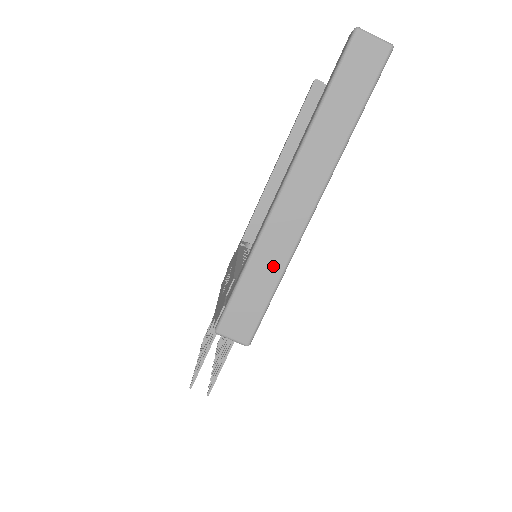
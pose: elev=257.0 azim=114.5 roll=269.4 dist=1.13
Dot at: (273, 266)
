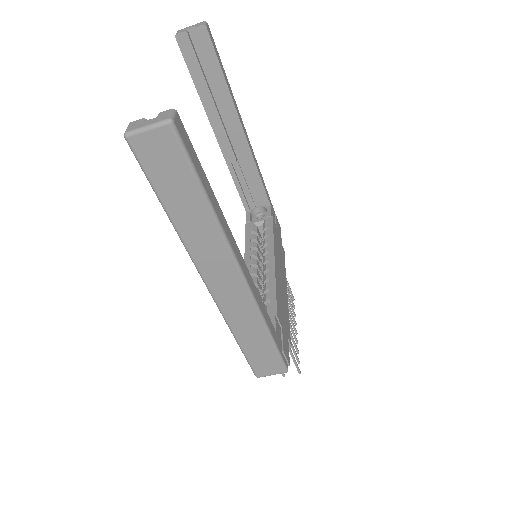
Dot at: (253, 327)
